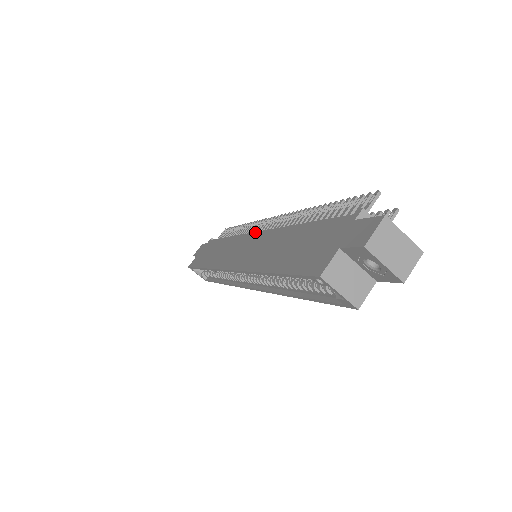
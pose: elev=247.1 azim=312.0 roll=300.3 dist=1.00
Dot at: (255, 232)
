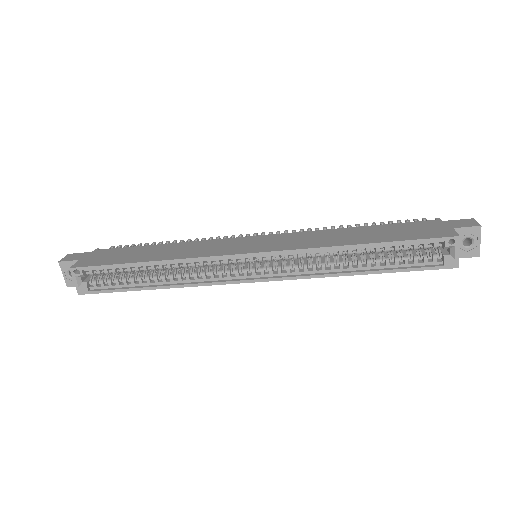
Dot at: (260, 235)
